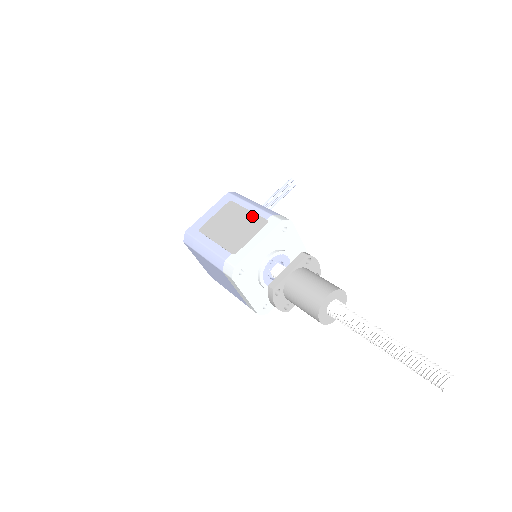
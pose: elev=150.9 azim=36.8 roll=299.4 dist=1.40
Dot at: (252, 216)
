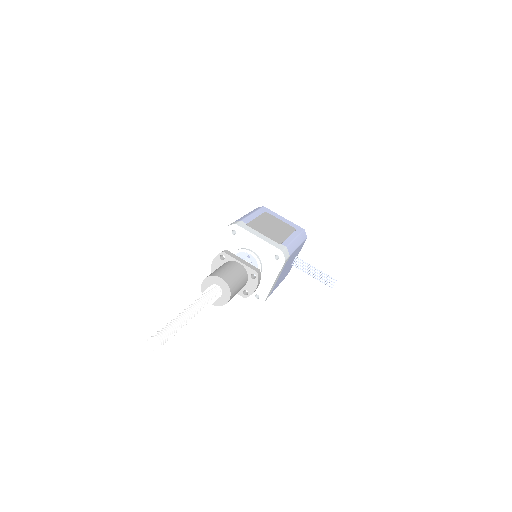
Dot at: (283, 237)
